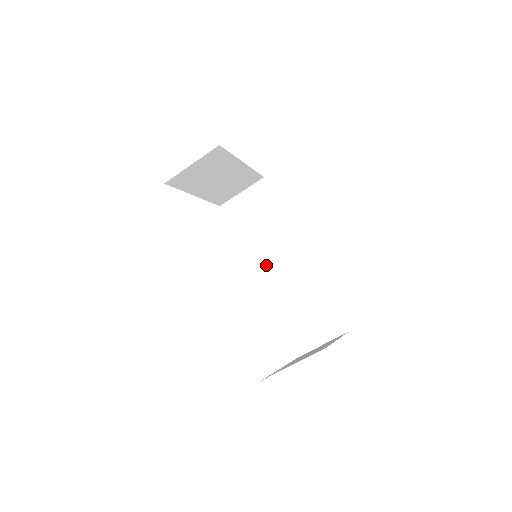
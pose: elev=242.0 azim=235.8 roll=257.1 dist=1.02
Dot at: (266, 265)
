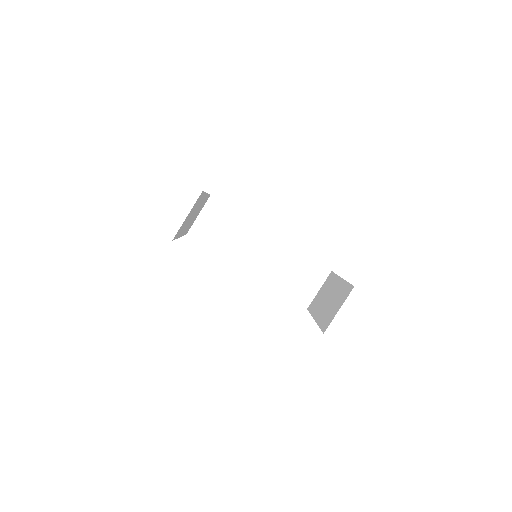
Dot at: (249, 259)
